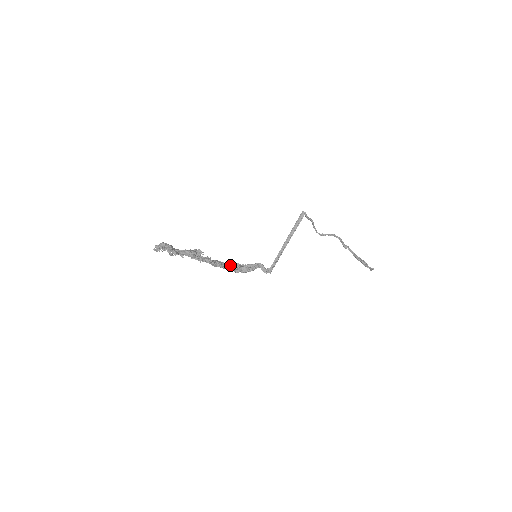
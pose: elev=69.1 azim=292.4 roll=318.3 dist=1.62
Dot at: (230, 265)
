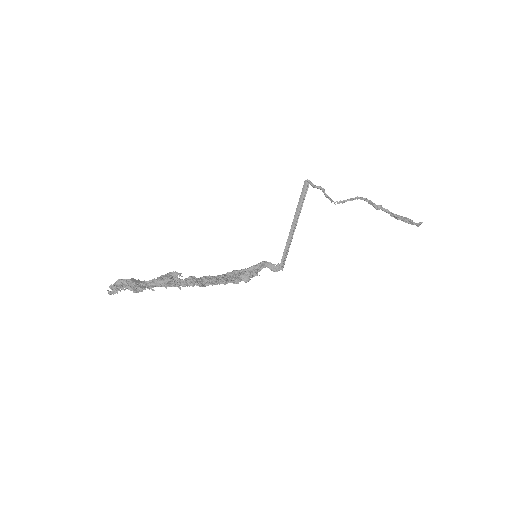
Dot at: (223, 278)
